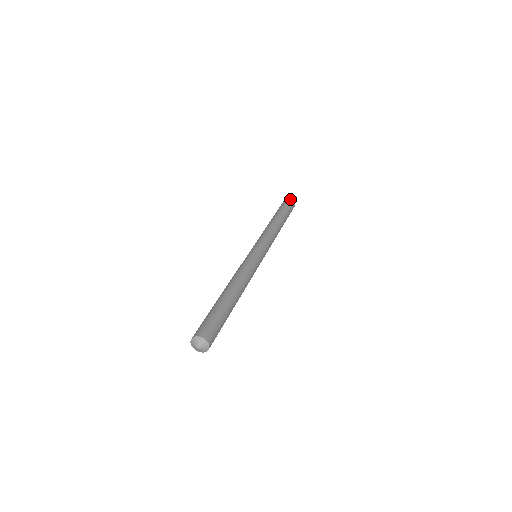
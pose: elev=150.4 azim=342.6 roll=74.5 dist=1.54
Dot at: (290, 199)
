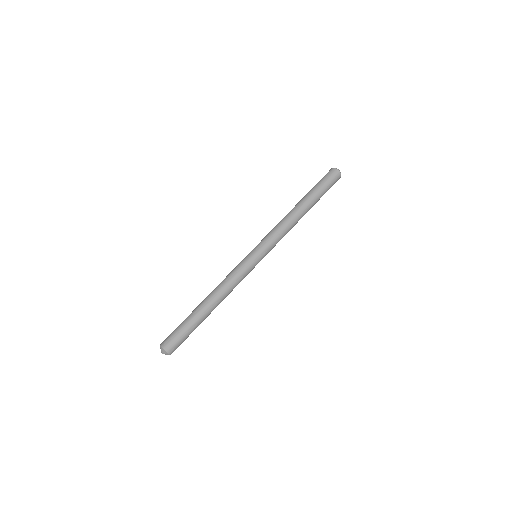
Dot at: (337, 173)
